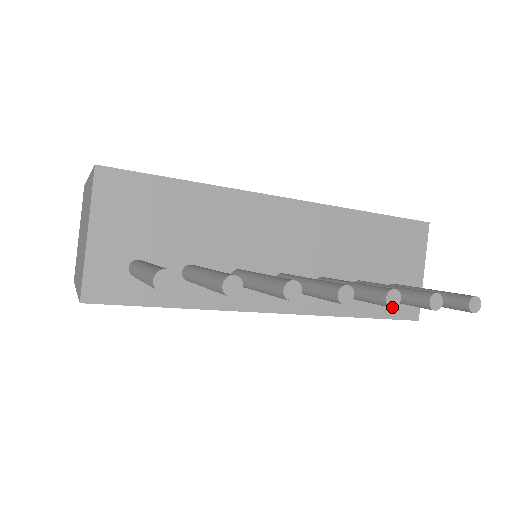
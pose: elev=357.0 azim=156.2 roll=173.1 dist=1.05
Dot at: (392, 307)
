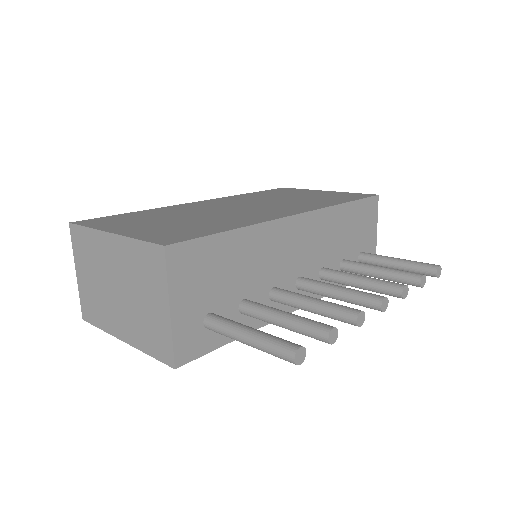
Dot at: occluded
